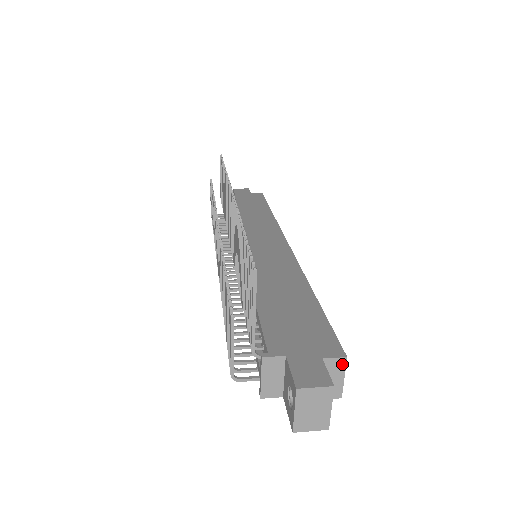
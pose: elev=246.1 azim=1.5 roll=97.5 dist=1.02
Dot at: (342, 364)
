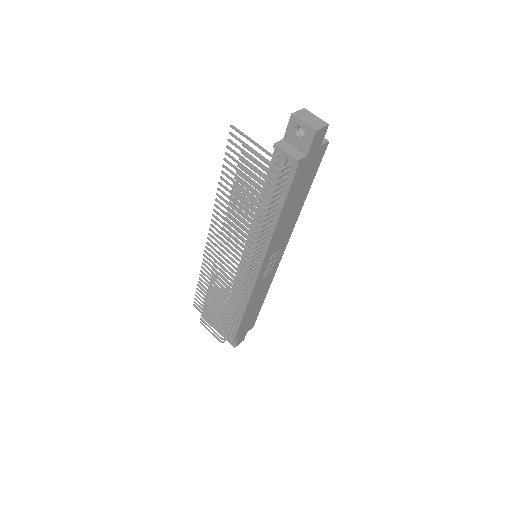
Dot at: occluded
